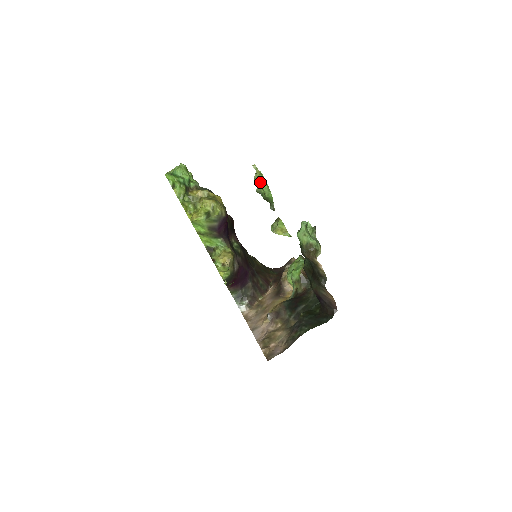
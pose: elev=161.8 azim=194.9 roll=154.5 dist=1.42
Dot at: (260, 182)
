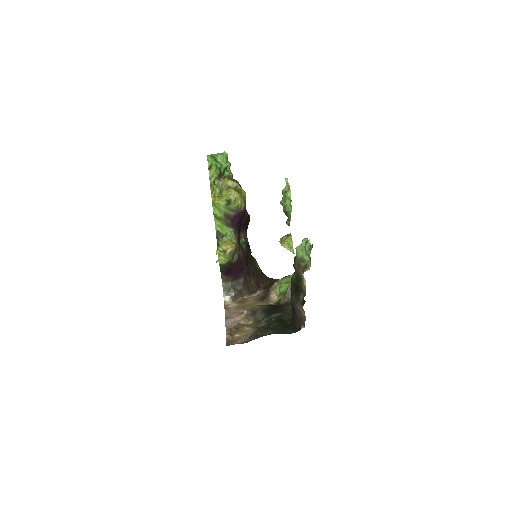
Dot at: (286, 195)
